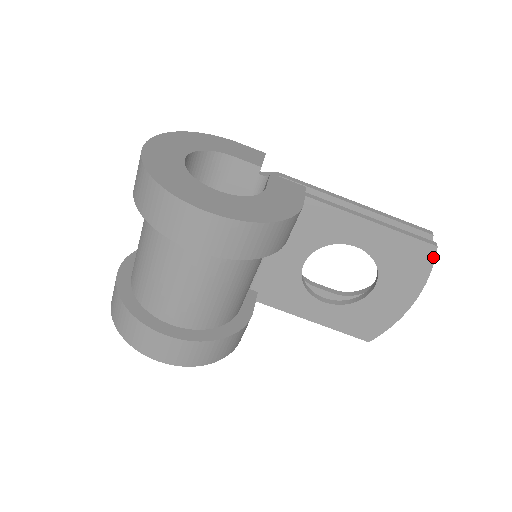
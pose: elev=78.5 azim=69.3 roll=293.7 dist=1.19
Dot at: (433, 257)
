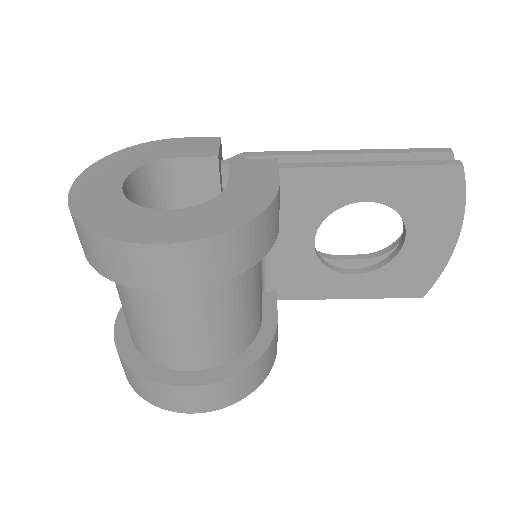
Dot at: (462, 178)
